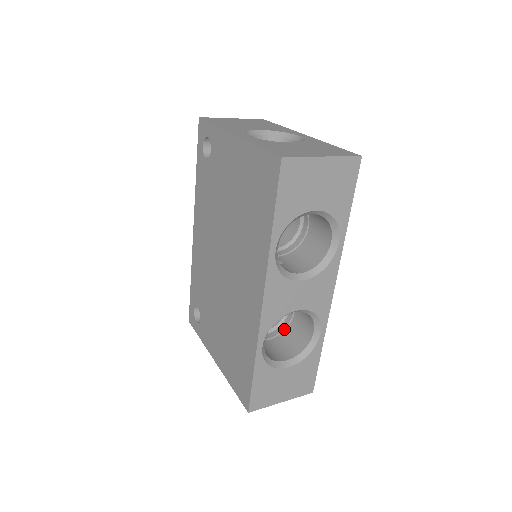
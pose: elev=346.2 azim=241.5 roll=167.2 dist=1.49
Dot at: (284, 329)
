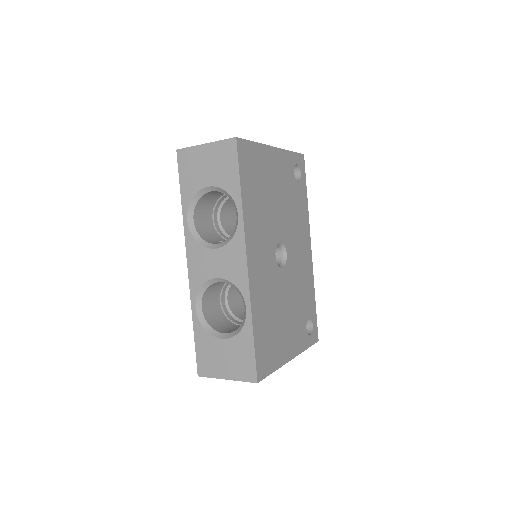
Dot at: occluded
